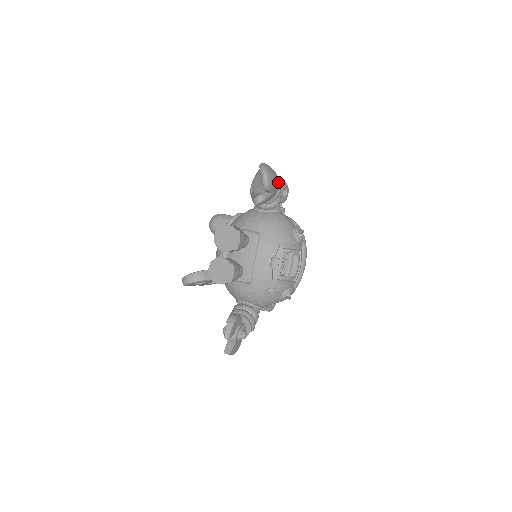
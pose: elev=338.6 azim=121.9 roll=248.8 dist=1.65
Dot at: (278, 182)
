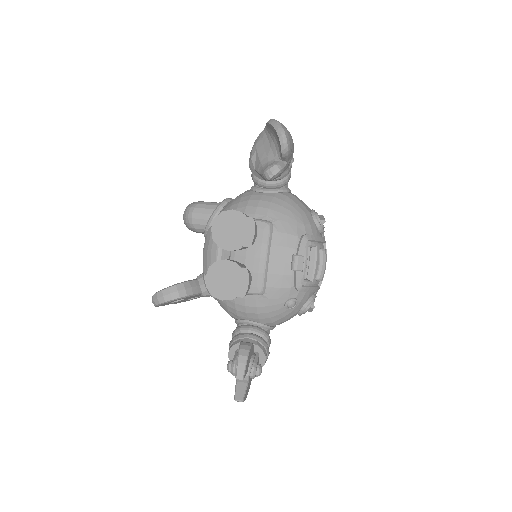
Dot at: occluded
